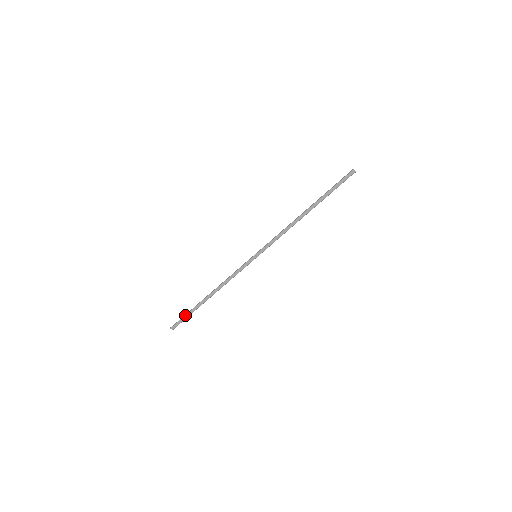
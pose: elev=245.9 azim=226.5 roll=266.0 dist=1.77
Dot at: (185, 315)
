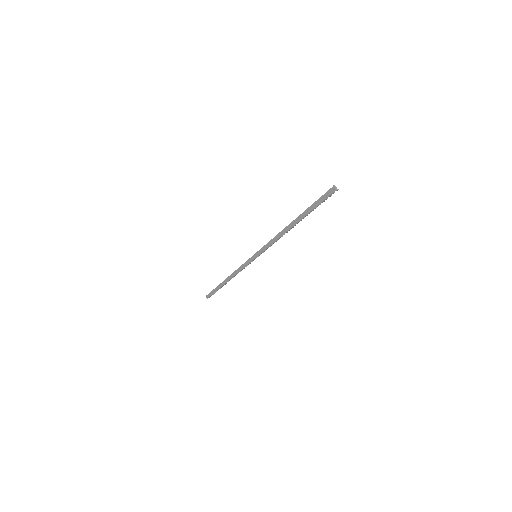
Dot at: (213, 289)
